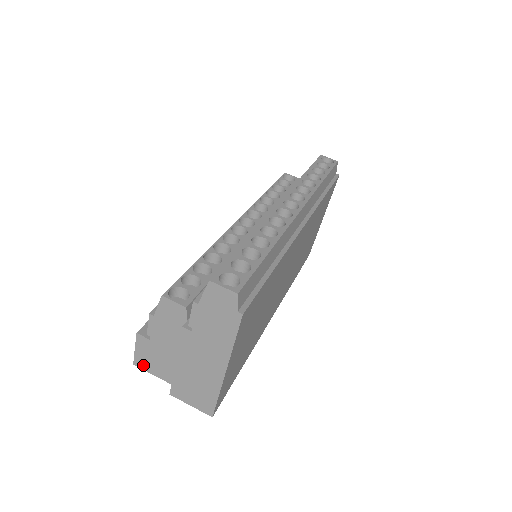
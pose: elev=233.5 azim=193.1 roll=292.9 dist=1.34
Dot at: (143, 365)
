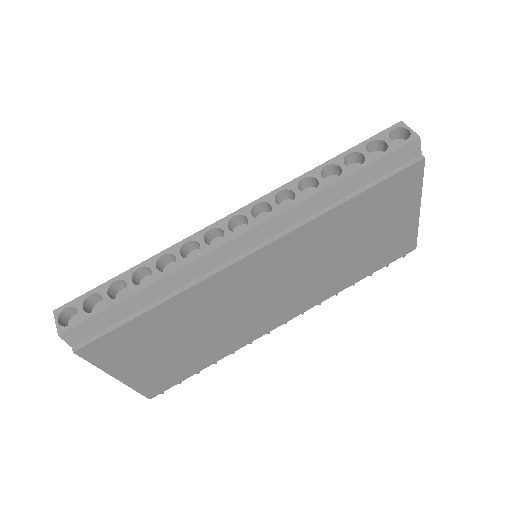
Dot at: occluded
